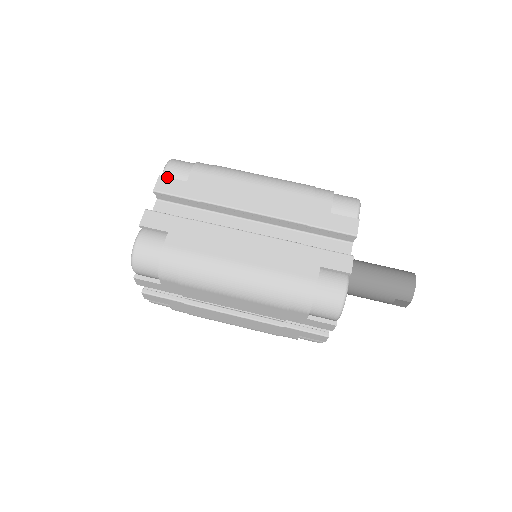
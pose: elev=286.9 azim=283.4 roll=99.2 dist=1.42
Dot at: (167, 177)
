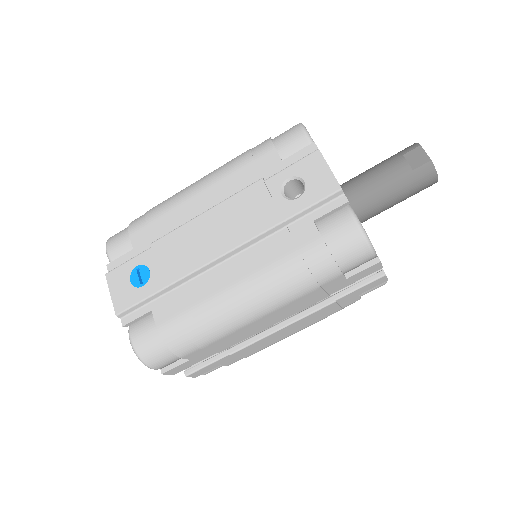
Dot at: (170, 370)
